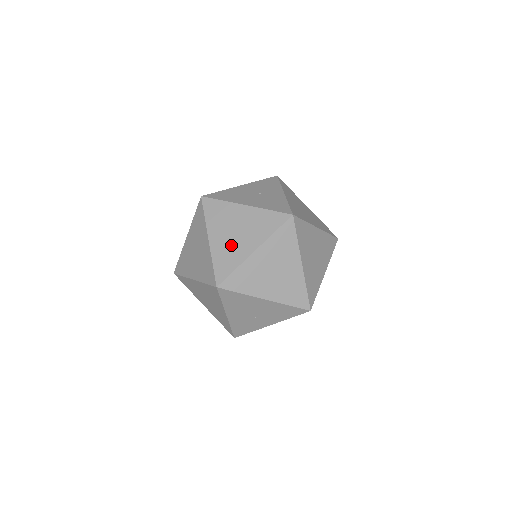
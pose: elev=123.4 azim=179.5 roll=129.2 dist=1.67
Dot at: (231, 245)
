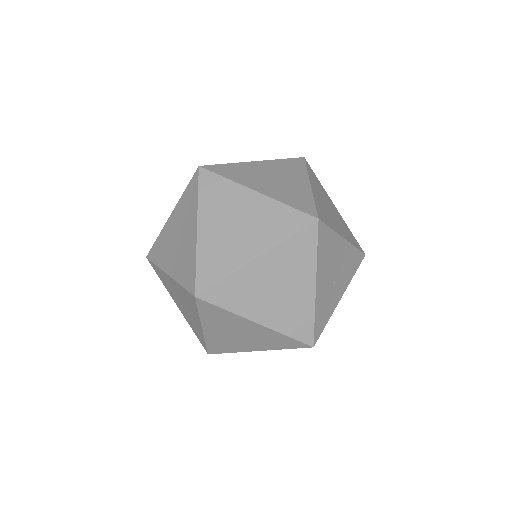
Dot at: (284, 187)
